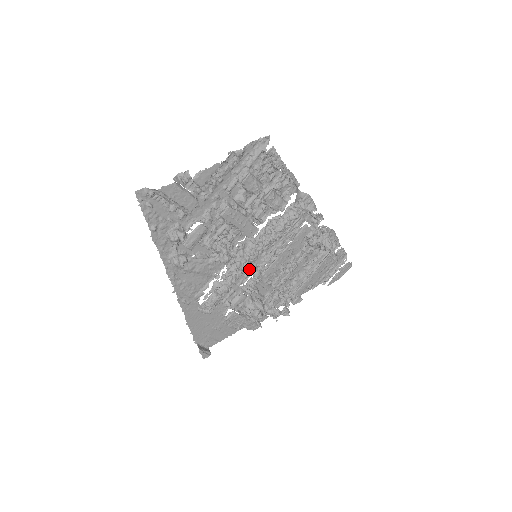
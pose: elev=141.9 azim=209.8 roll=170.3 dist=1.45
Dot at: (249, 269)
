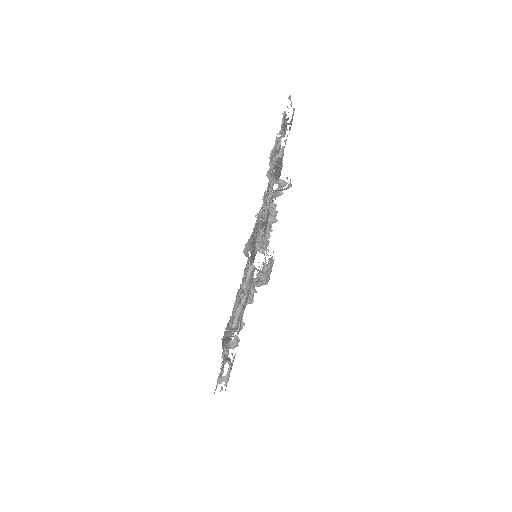
Dot at: occluded
